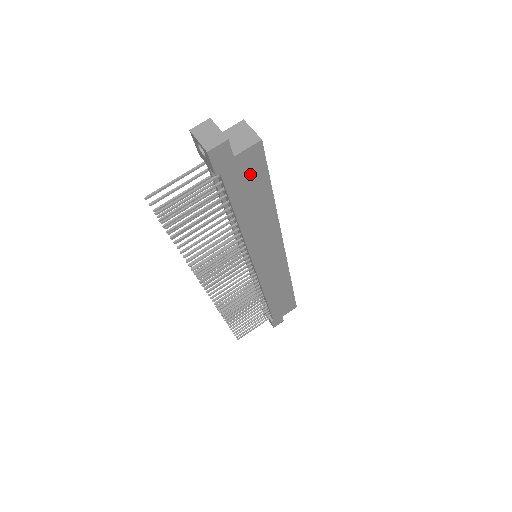
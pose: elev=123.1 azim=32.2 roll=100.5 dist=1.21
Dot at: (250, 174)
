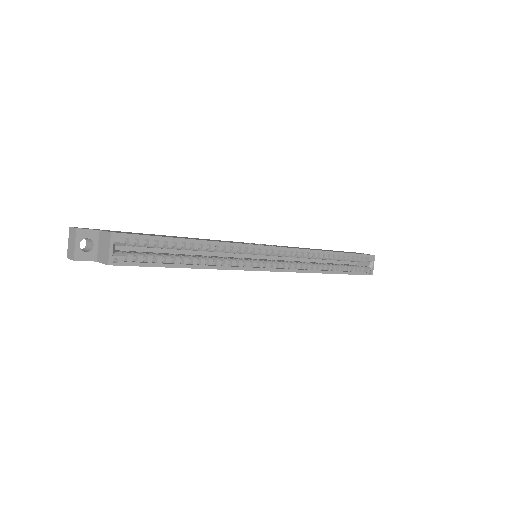
Dot at: occluded
